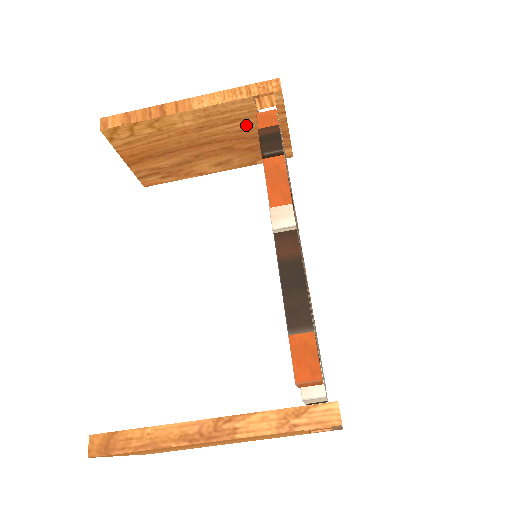
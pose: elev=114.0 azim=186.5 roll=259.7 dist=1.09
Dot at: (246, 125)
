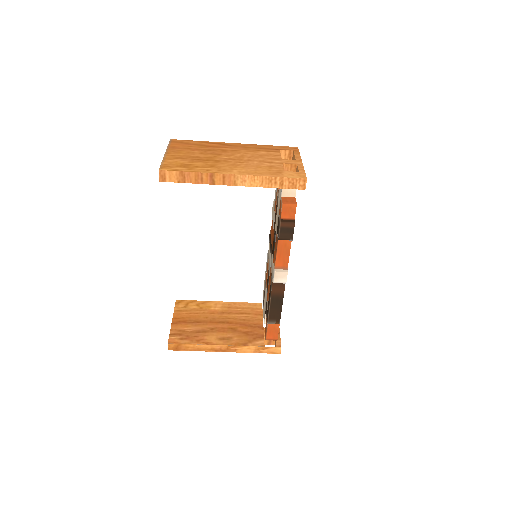
Dot at: occluded
